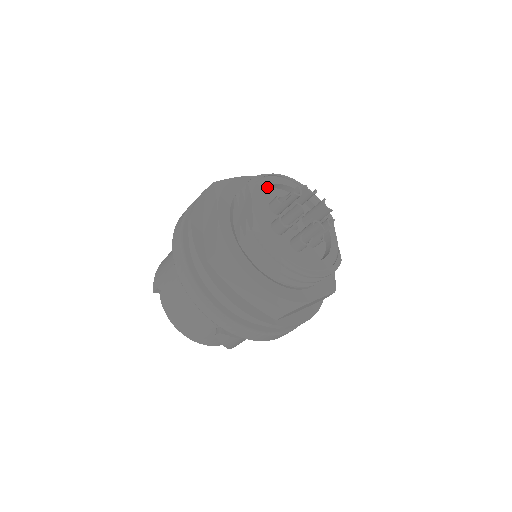
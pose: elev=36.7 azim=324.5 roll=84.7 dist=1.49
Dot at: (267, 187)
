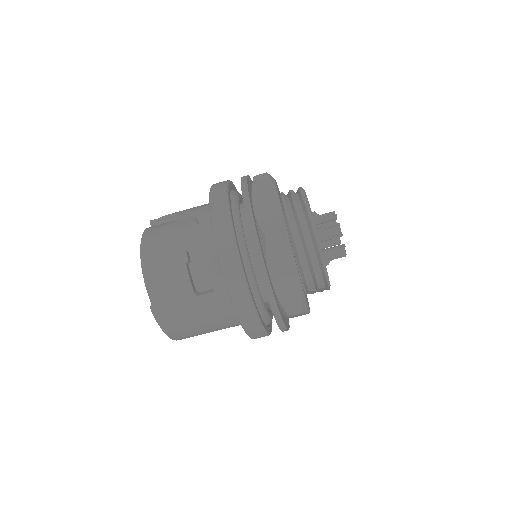
Dot at: occluded
